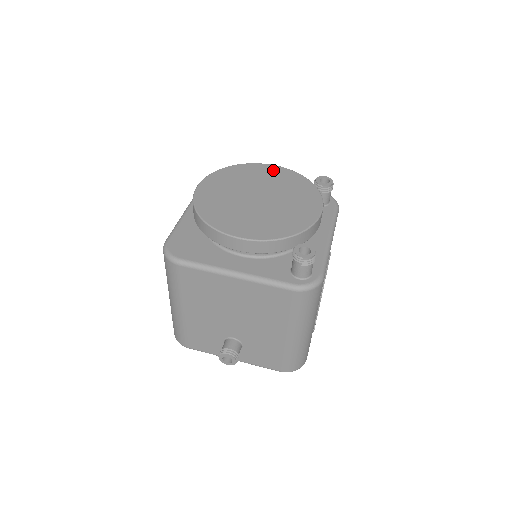
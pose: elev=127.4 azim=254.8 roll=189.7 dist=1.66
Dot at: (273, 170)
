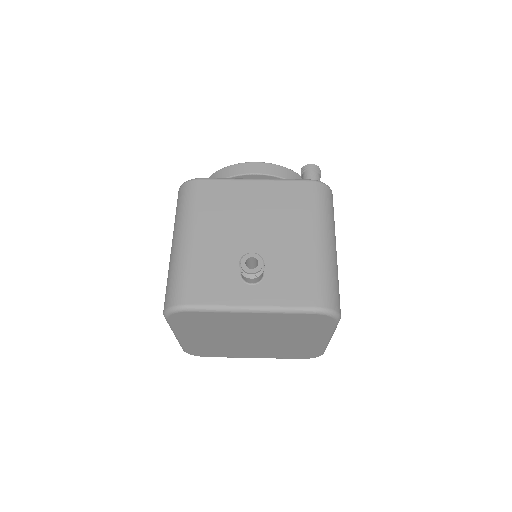
Dot at: occluded
